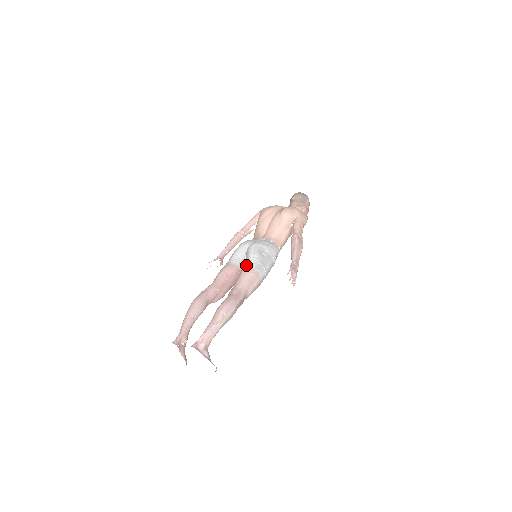
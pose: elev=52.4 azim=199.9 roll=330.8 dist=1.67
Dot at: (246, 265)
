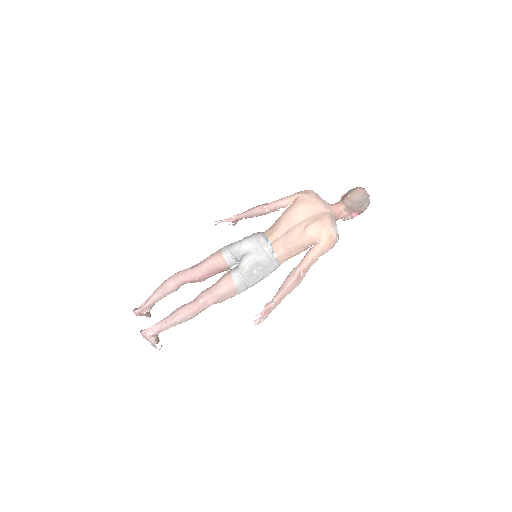
Dot at: (230, 274)
